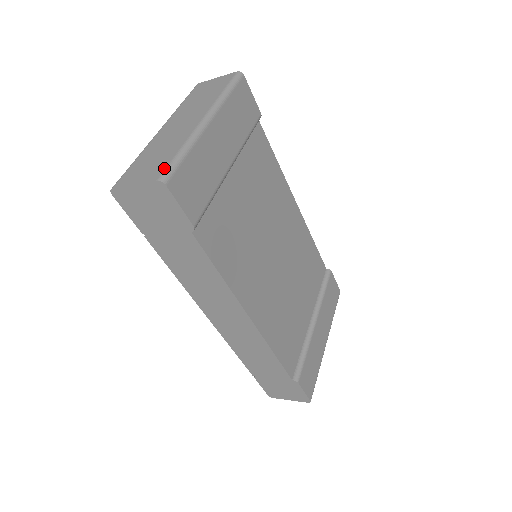
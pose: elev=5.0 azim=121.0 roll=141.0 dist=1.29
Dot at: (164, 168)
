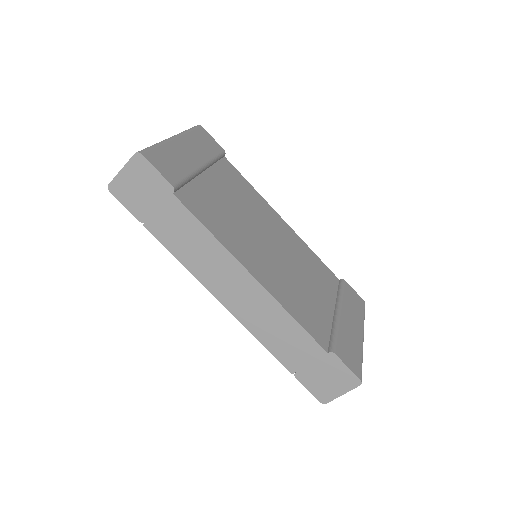
Dot at: occluded
